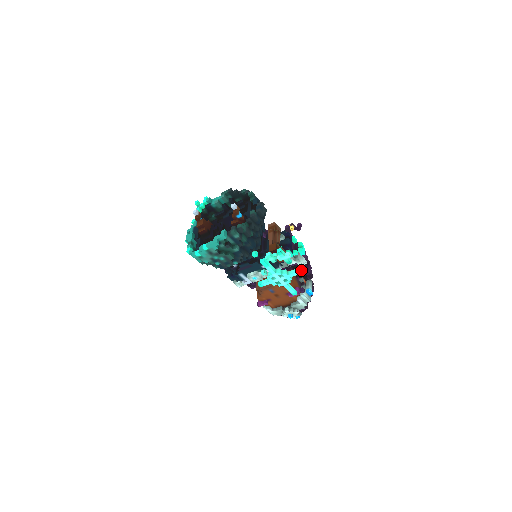
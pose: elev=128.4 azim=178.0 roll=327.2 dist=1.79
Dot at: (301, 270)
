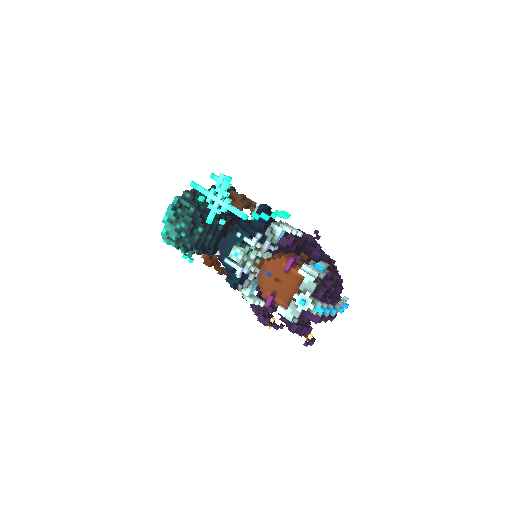
Dot at: (231, 178)
